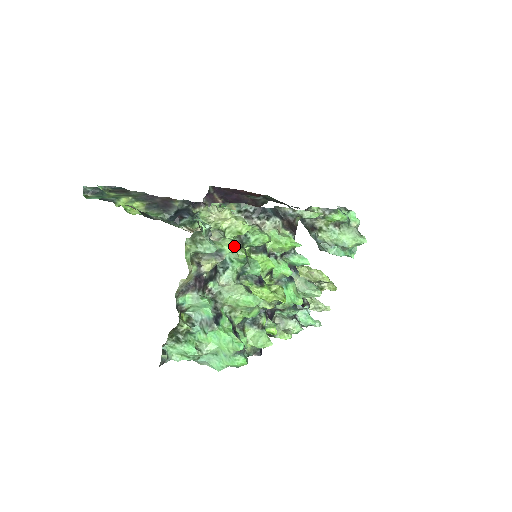
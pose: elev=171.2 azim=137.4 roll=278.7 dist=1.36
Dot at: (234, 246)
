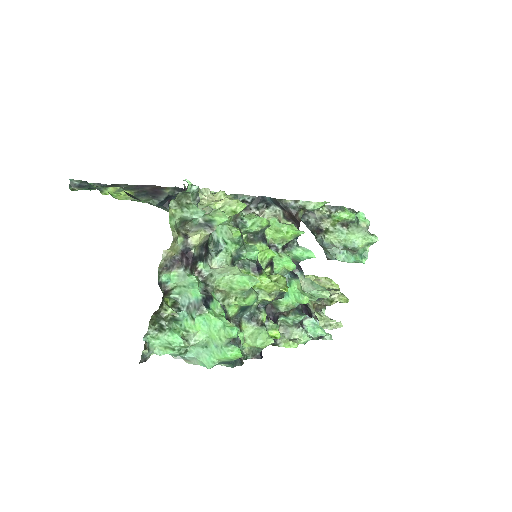
Dot at: (226, 217)
